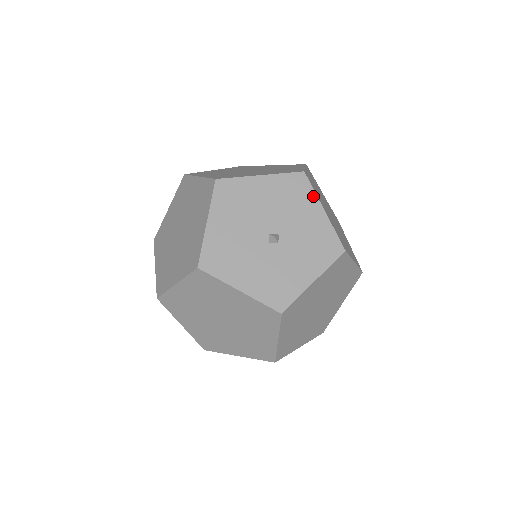
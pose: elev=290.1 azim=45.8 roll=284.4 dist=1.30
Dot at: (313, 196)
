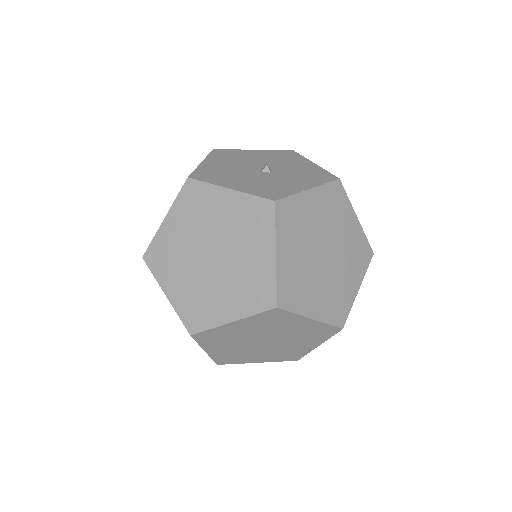
Dot at: (303, 158)
